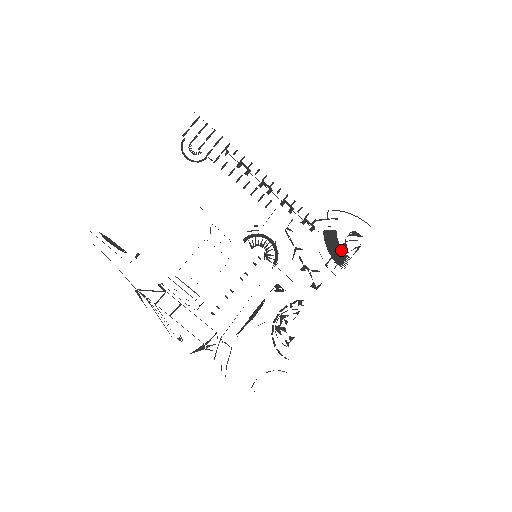
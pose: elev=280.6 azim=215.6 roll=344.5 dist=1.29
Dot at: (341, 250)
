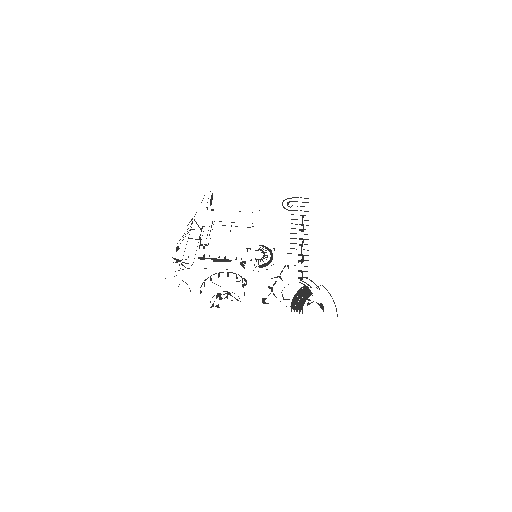
Dot at: (303, 304)
